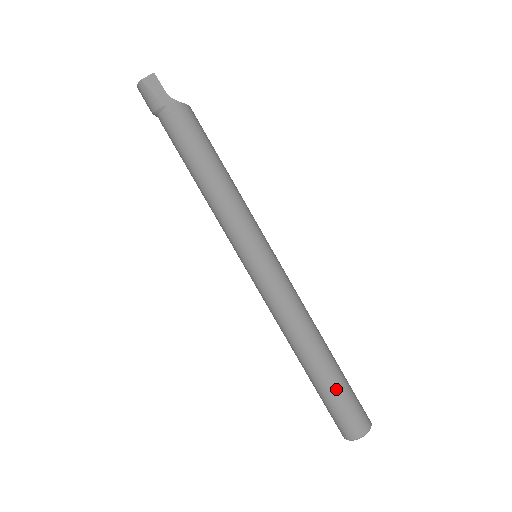
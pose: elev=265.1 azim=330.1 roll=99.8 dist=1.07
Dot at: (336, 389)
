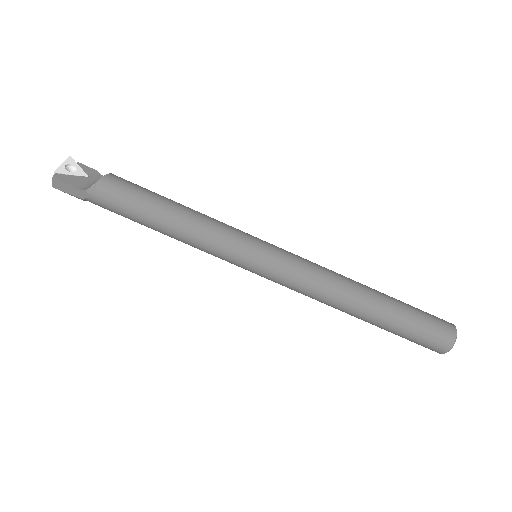
Dot at: (397, 330)
